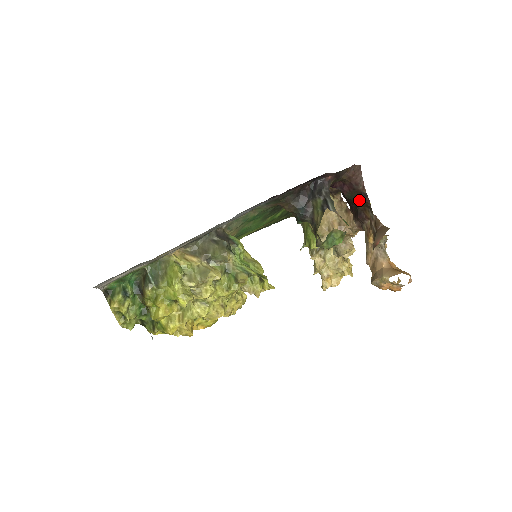
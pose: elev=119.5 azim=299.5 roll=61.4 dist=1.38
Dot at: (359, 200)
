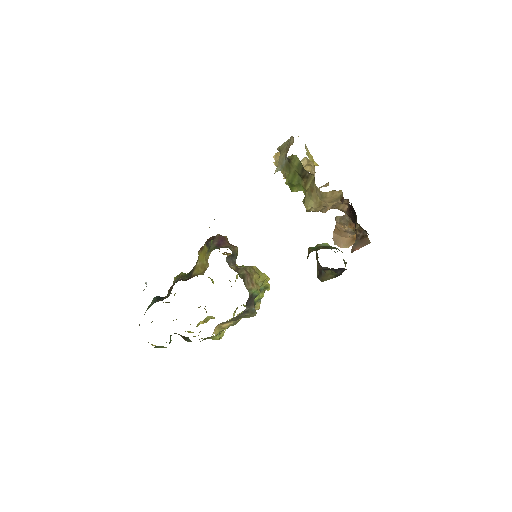
Dot at: occluded
